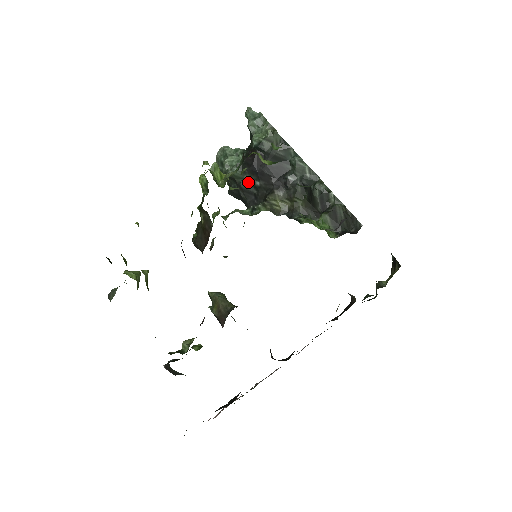
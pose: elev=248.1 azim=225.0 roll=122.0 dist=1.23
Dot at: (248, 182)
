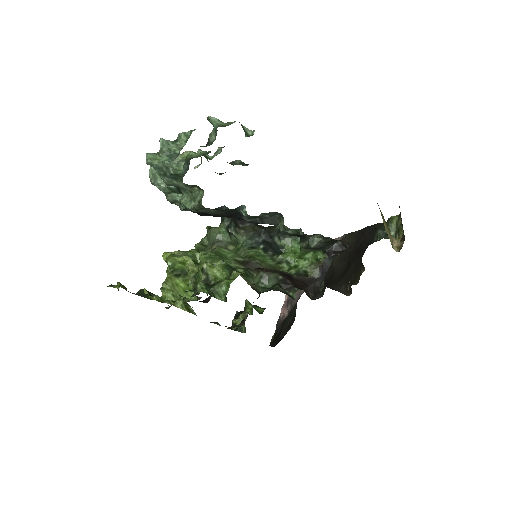
Dot at: occluded
